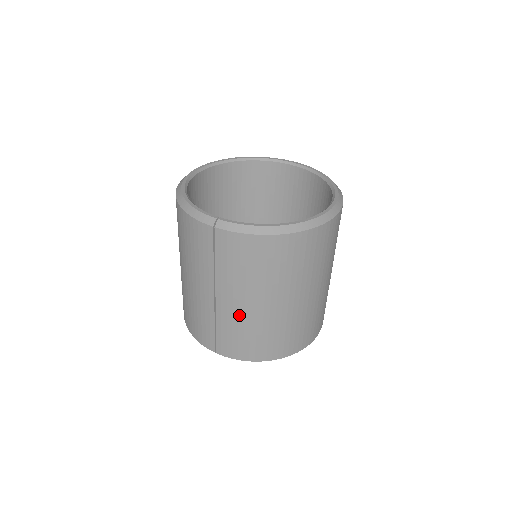
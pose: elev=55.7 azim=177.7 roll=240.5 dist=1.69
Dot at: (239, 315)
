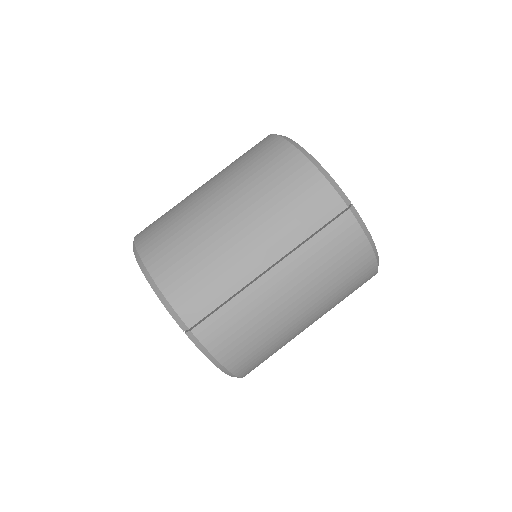
Dot at: (272, 304)
